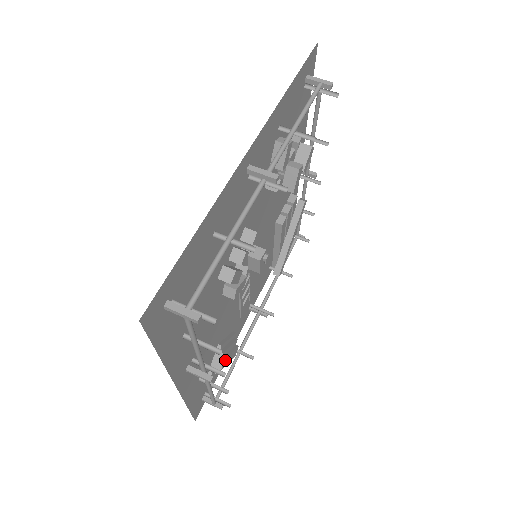
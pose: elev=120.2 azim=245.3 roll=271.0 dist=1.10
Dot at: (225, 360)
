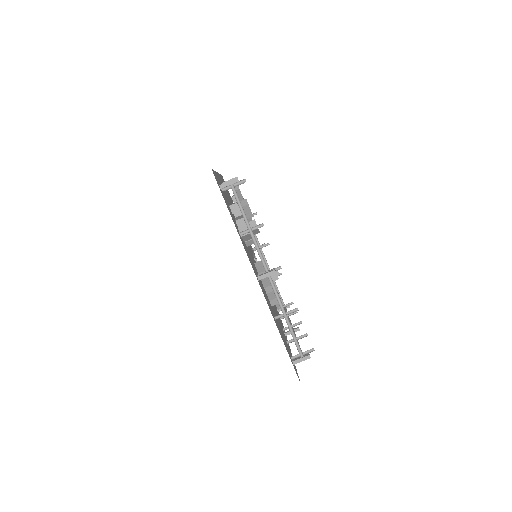
Dot at: (280, 299)
